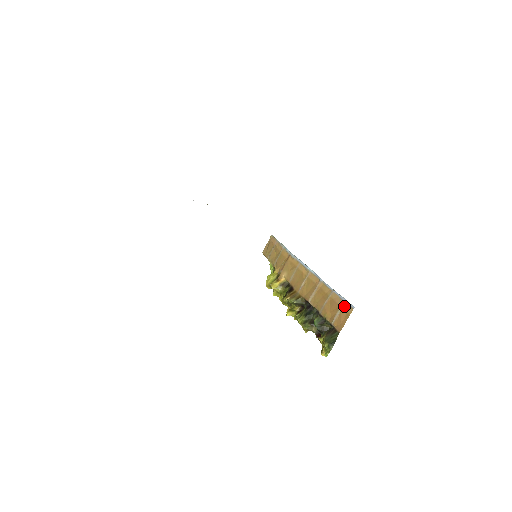
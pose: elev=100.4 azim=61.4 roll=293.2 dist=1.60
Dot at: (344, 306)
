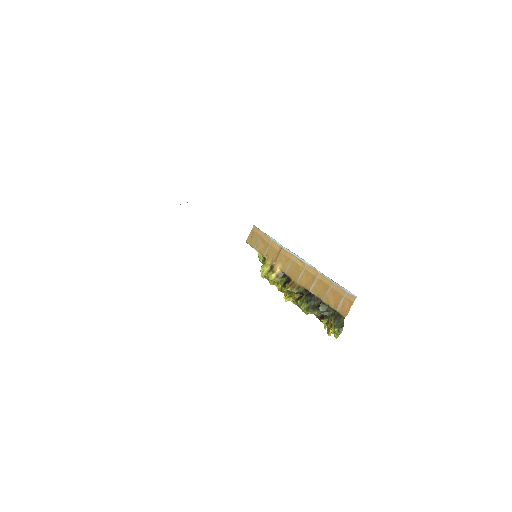
Dot at: (347, 296)
